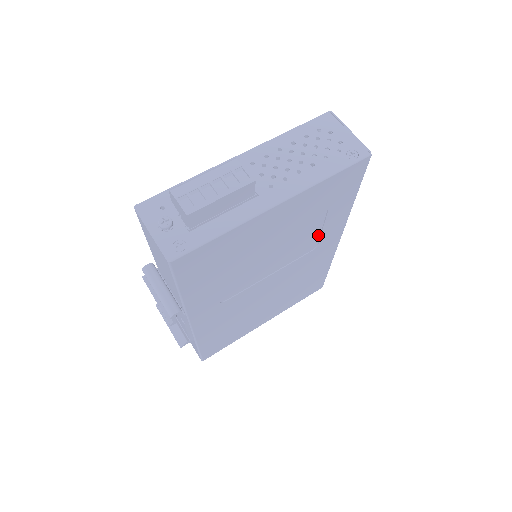
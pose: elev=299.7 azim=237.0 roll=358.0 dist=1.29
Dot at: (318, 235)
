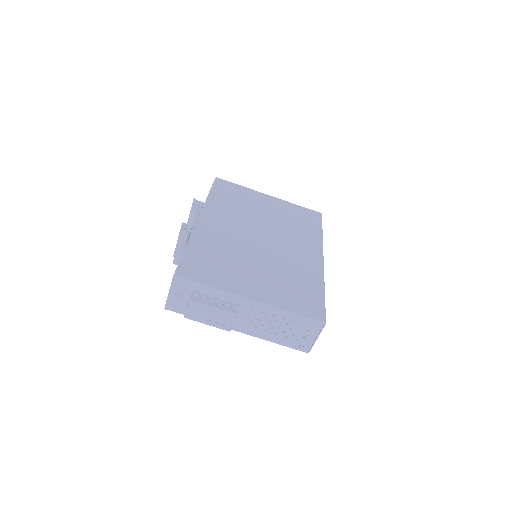
Dot at: occluded
